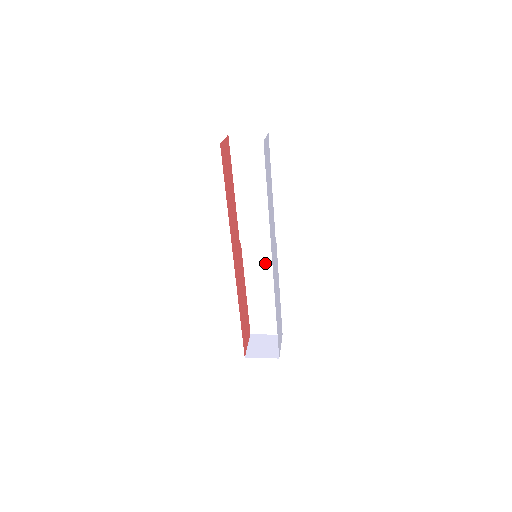
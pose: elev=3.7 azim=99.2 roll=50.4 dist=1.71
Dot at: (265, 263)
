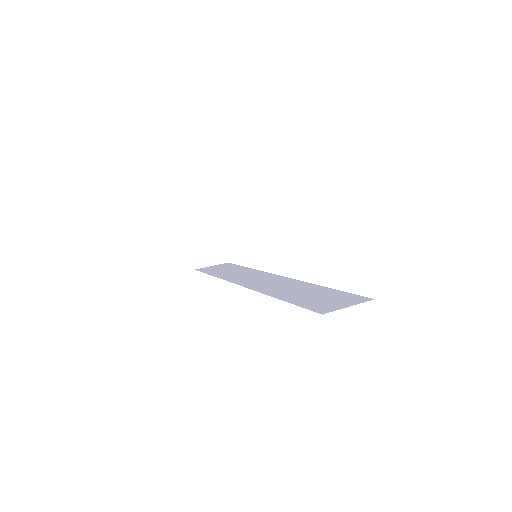
Dot at: occluded
